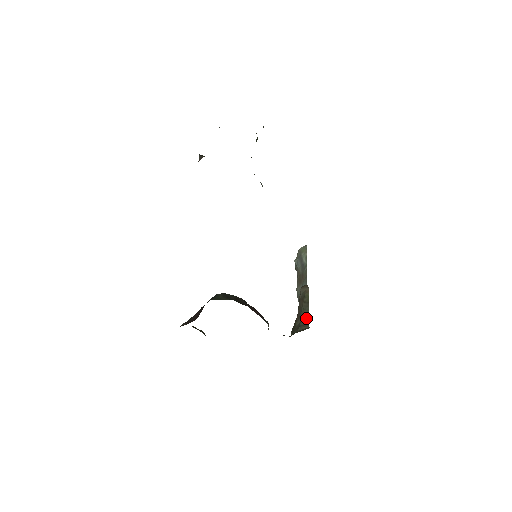
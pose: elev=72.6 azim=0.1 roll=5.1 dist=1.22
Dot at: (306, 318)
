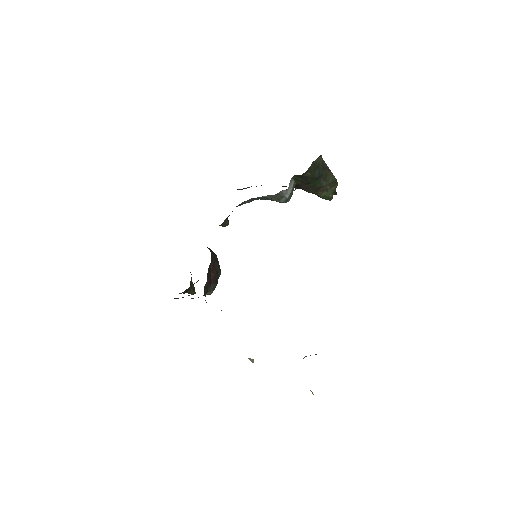
Dot at: occluded
